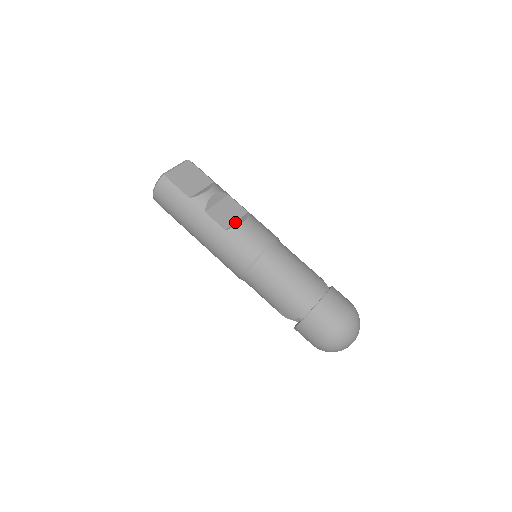
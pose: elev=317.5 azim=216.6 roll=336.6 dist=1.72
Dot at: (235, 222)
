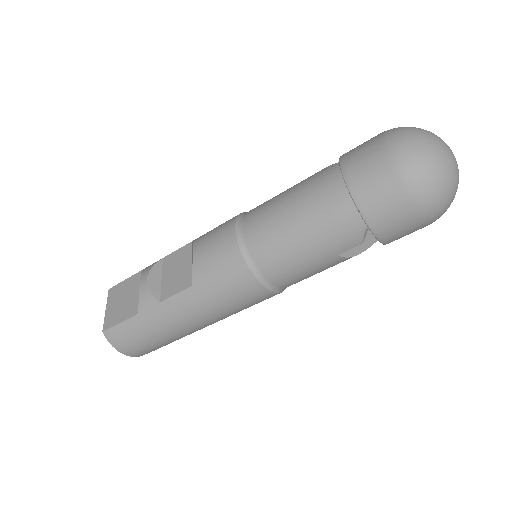
Dot at: (191, 266)
